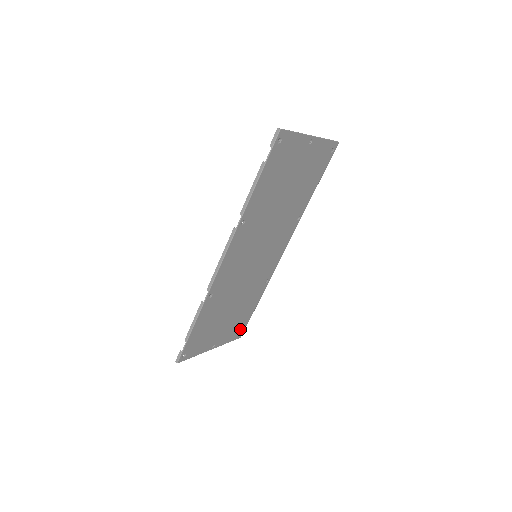
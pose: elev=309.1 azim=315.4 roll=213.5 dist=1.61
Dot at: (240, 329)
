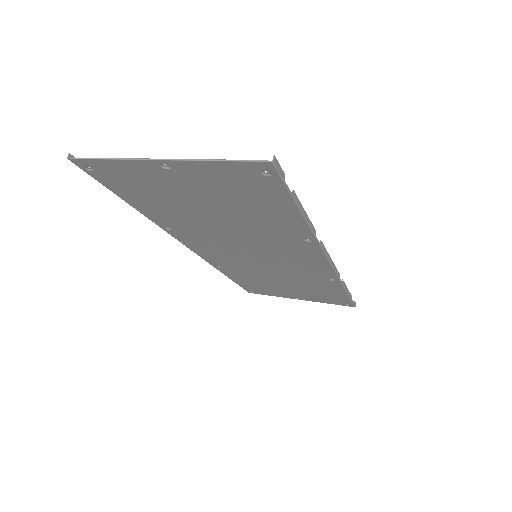
Dot at: (341, 301)
